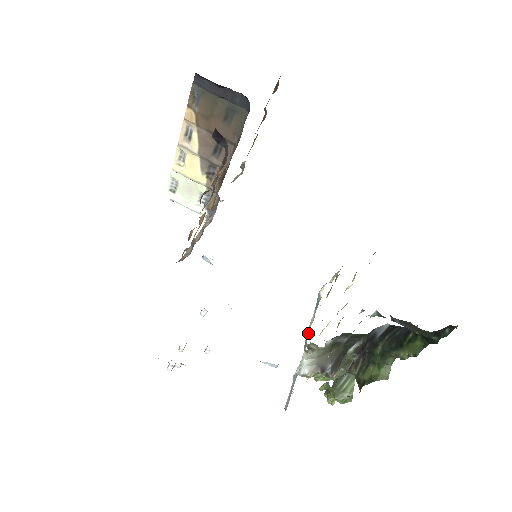
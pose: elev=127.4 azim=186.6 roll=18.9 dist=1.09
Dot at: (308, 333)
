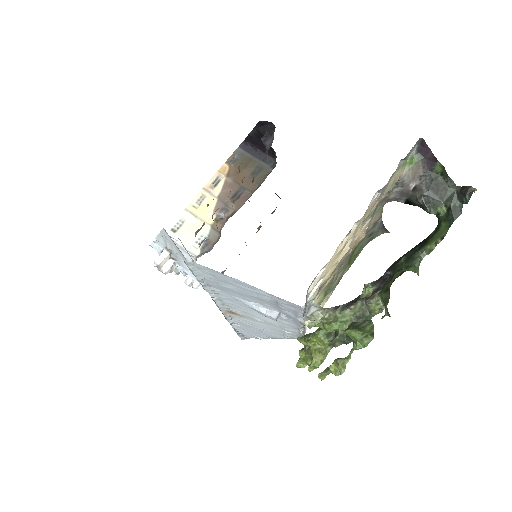
Dot at: occluded
